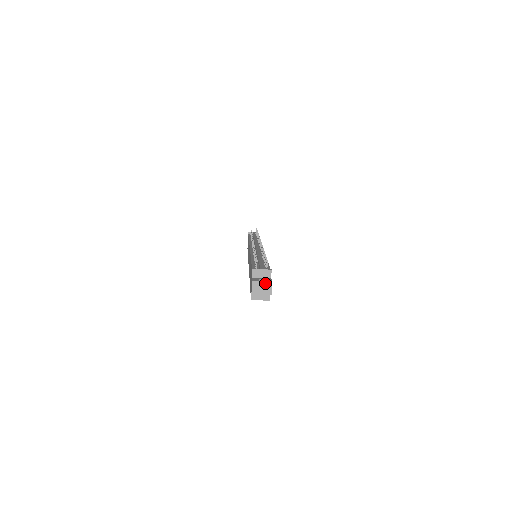
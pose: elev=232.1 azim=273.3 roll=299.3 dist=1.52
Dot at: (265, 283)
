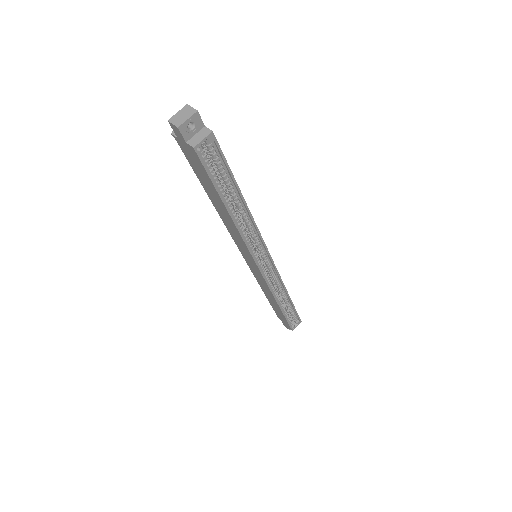
Dot at: (181, 111)
